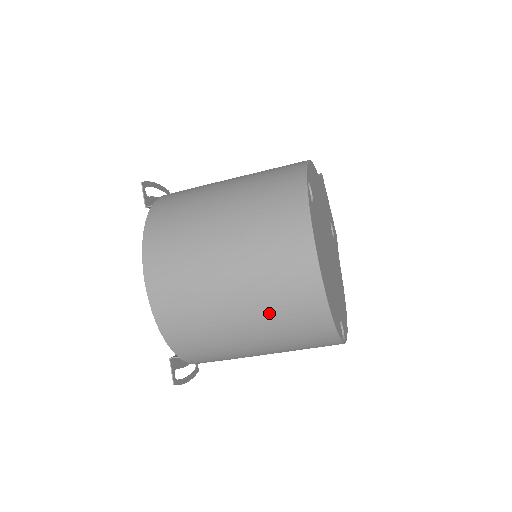
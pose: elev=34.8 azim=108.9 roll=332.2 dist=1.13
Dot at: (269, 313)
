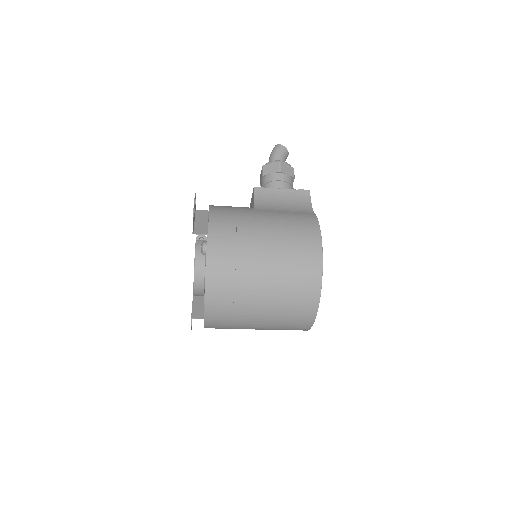
Dot at: (276, 328)
